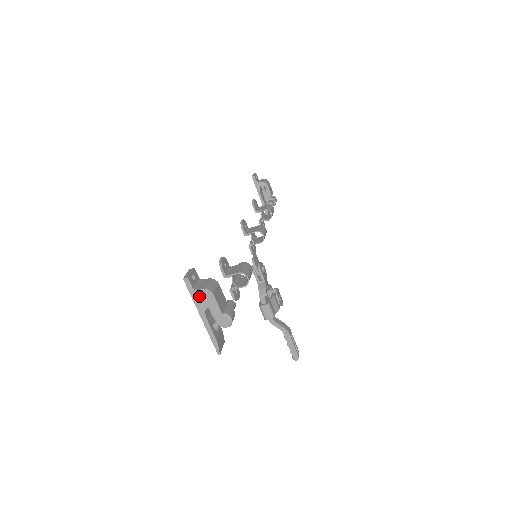
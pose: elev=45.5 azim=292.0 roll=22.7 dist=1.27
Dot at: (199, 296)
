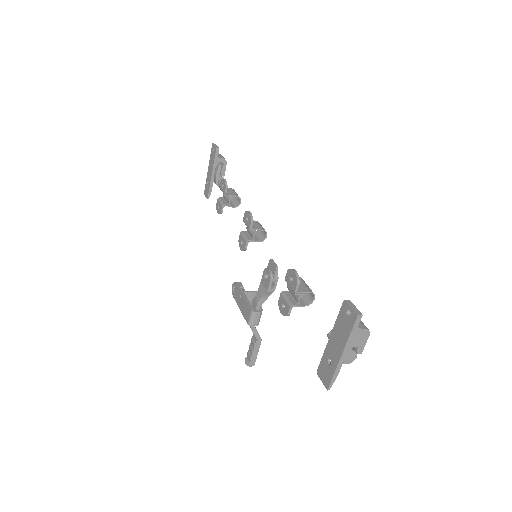
Dot at: (357, 334)
